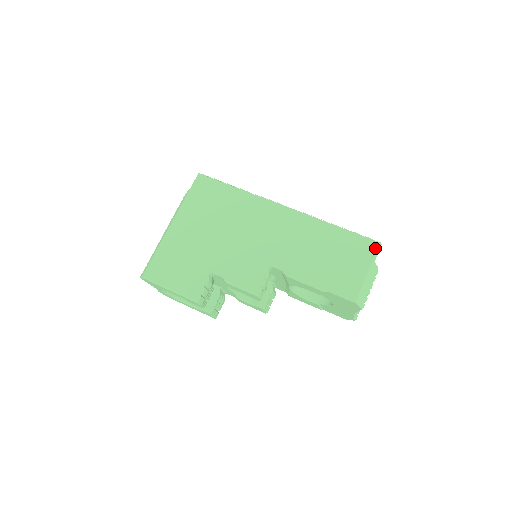
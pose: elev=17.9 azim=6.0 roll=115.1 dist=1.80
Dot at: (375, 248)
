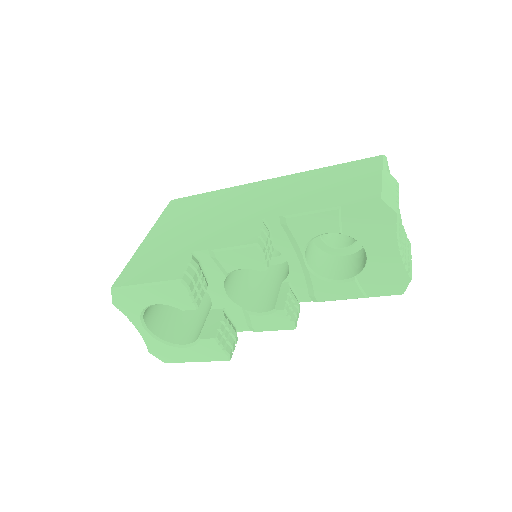
Dot at: (380, 159)
